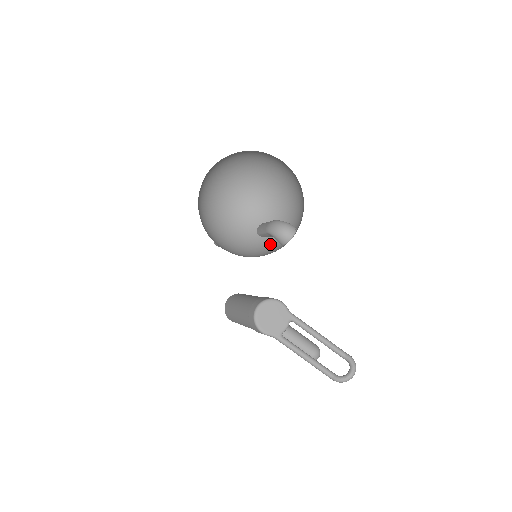
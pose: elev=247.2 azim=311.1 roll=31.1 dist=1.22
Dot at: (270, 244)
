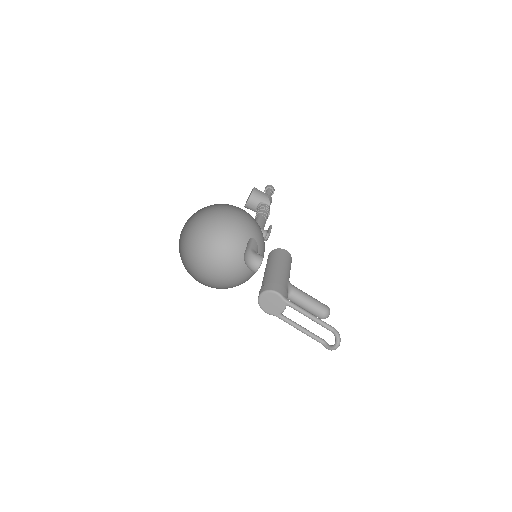
Dot at: occluded
